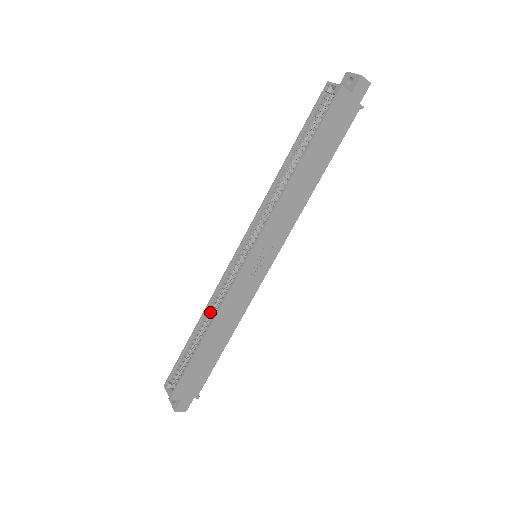
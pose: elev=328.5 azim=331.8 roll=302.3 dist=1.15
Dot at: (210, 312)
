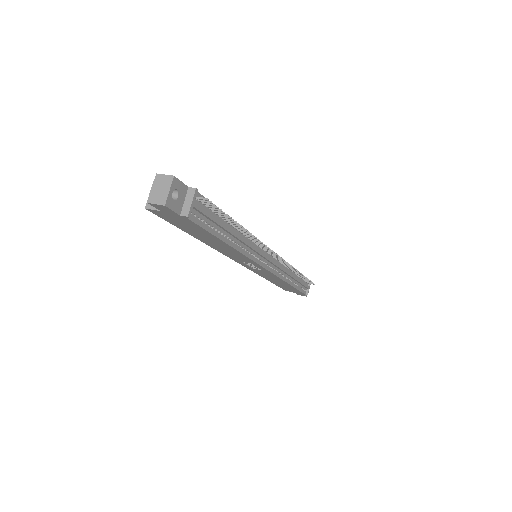
Dot at: occluded
